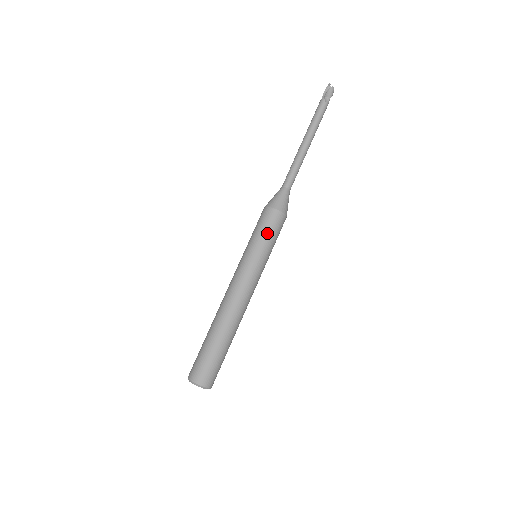
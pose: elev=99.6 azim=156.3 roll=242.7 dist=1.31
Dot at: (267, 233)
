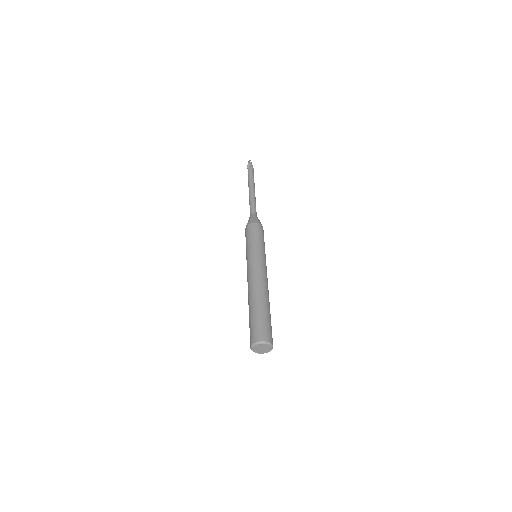
Dot at: (262, 238)
